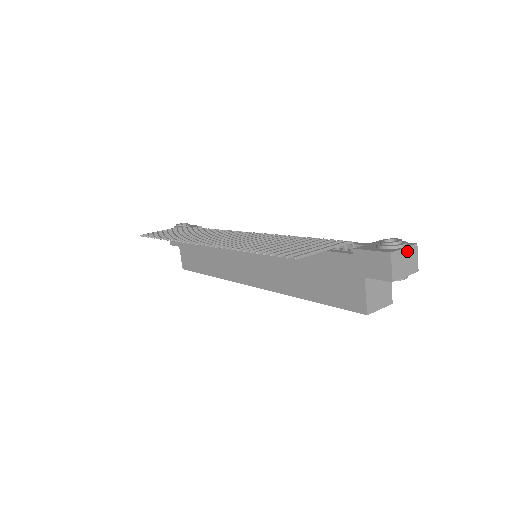
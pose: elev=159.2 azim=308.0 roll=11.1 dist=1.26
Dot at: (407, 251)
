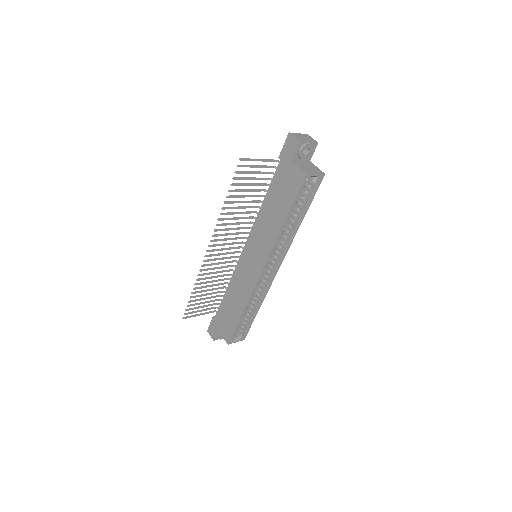
Dot at: (302, 135)
